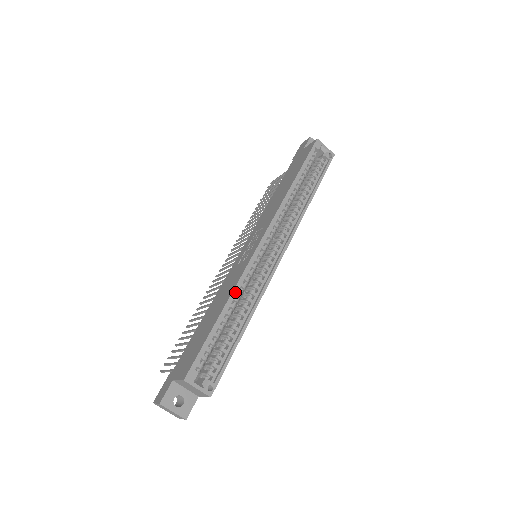
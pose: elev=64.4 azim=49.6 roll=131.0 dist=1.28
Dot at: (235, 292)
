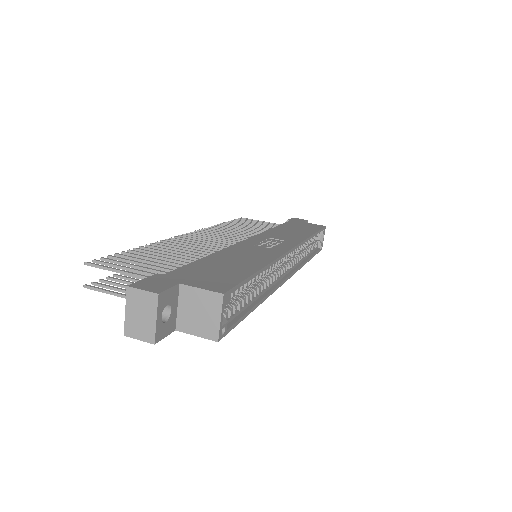
Dot at: (272, 264)
